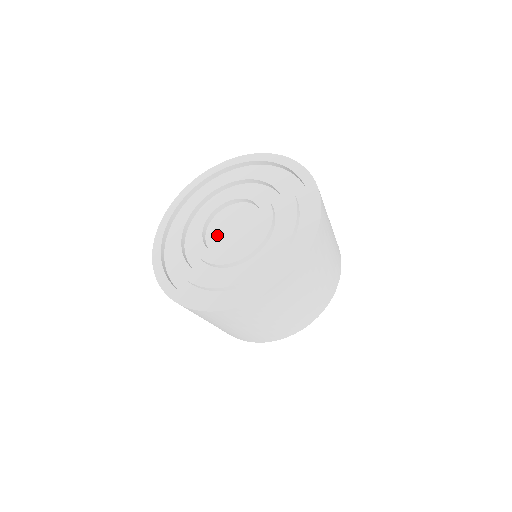
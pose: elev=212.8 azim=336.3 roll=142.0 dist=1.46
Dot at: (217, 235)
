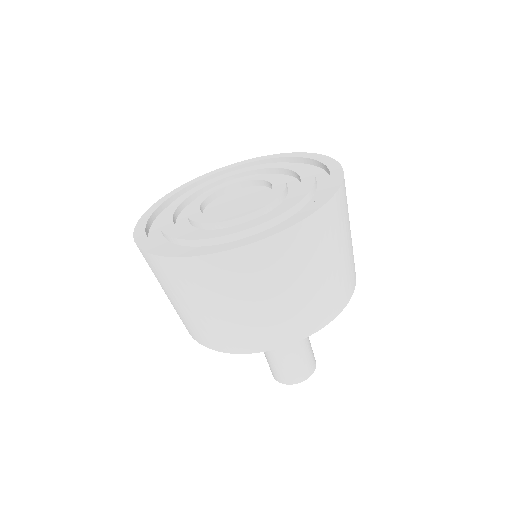
Dot at: (217, 209)
